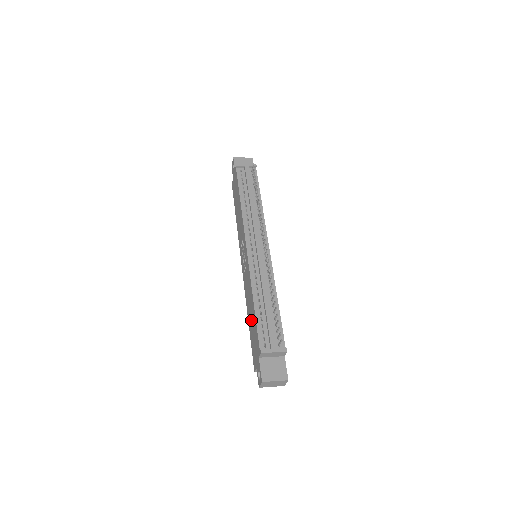
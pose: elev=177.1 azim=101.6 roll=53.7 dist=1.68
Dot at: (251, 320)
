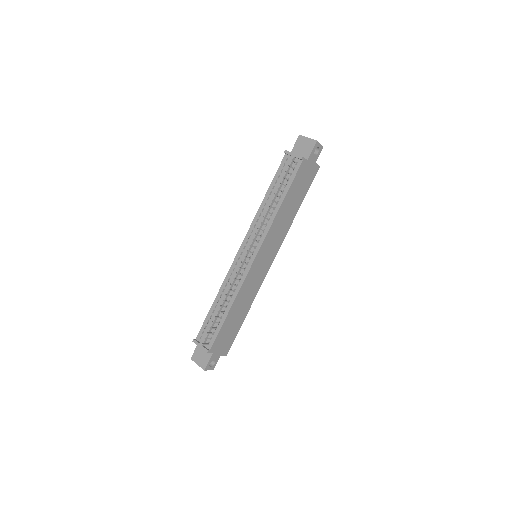
Dot at: occluded
